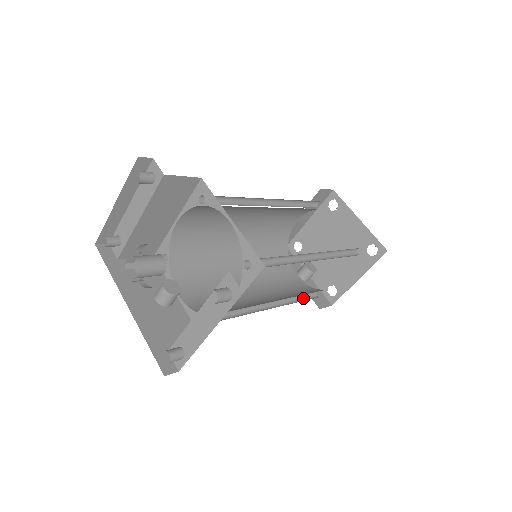
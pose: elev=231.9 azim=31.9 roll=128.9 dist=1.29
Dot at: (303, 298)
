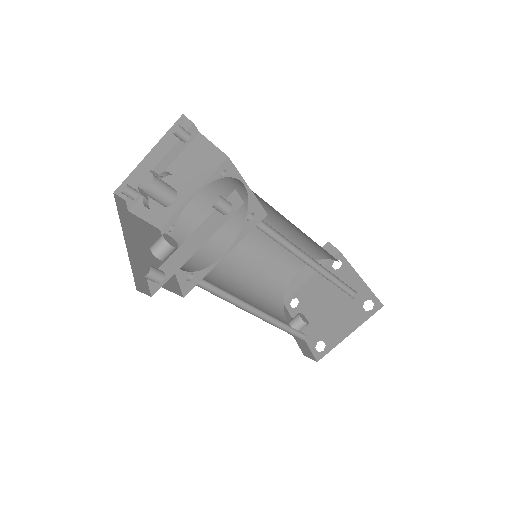
Dot at: (290, 333)
